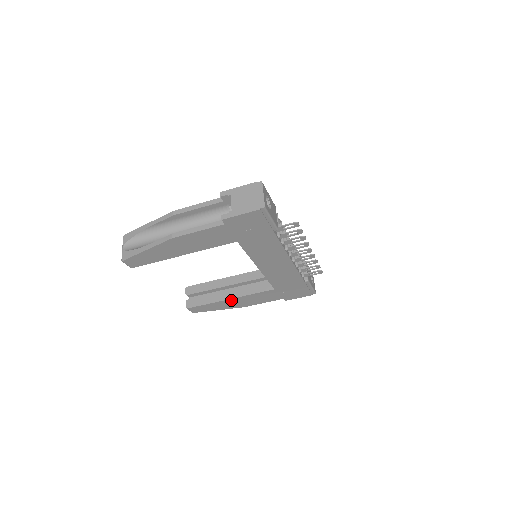
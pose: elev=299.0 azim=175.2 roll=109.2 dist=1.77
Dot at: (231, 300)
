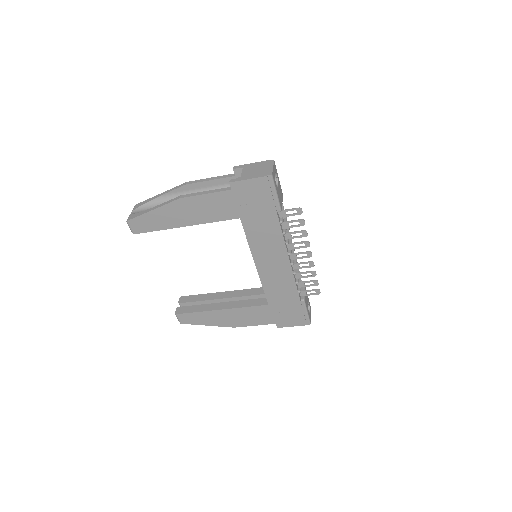
Dot at: (222, 312)
